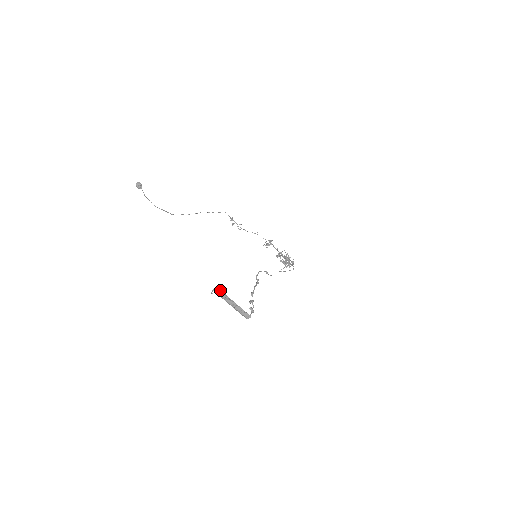
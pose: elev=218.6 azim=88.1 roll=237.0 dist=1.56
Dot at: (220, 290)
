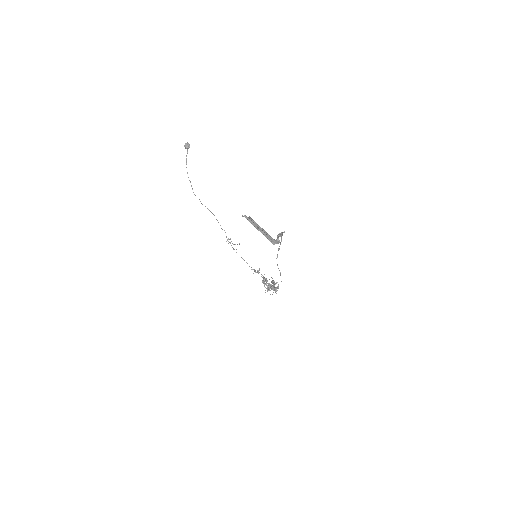
Dot at: (251, 219)
